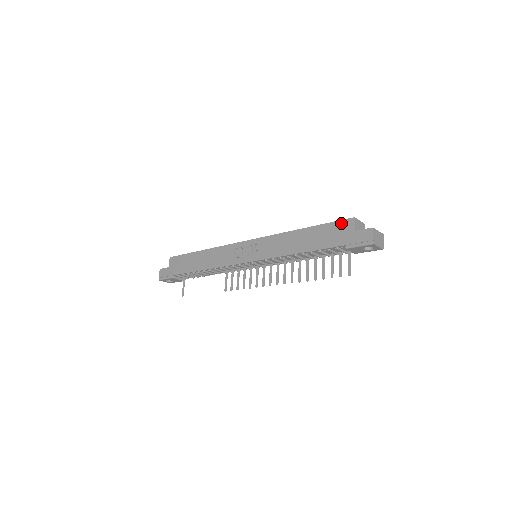
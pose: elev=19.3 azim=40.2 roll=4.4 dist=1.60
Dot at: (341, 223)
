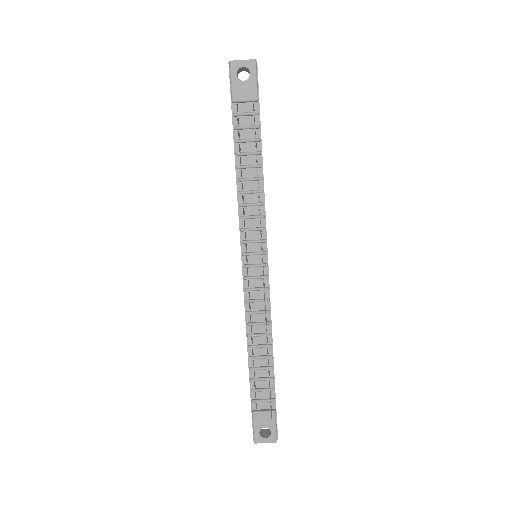
Dot at: occluded
